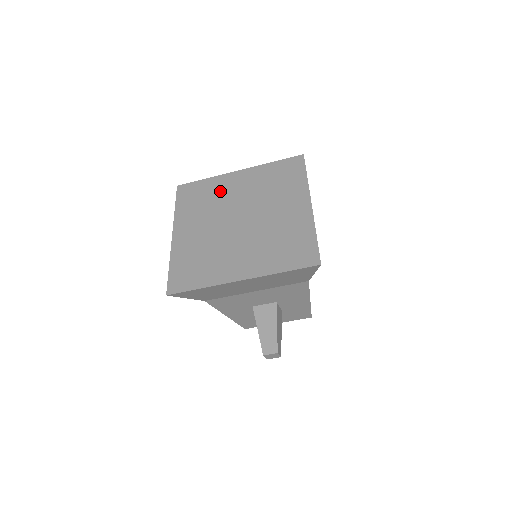
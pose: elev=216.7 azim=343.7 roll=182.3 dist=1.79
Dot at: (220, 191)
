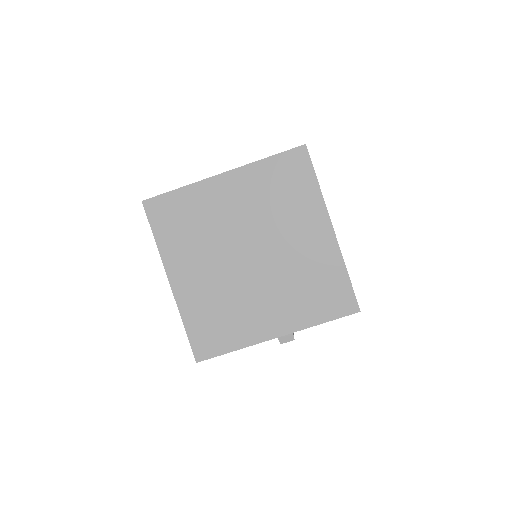
Dot at: (209, 210)
